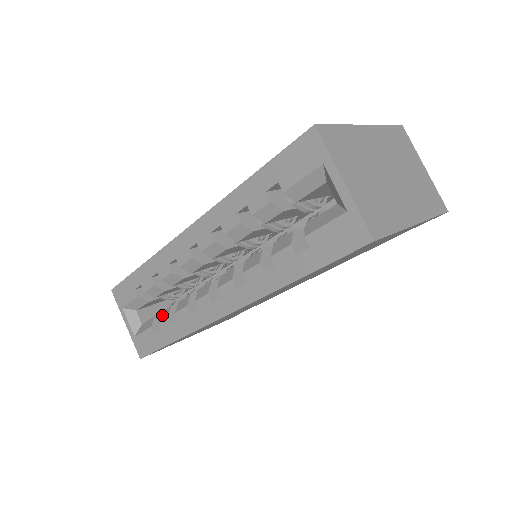
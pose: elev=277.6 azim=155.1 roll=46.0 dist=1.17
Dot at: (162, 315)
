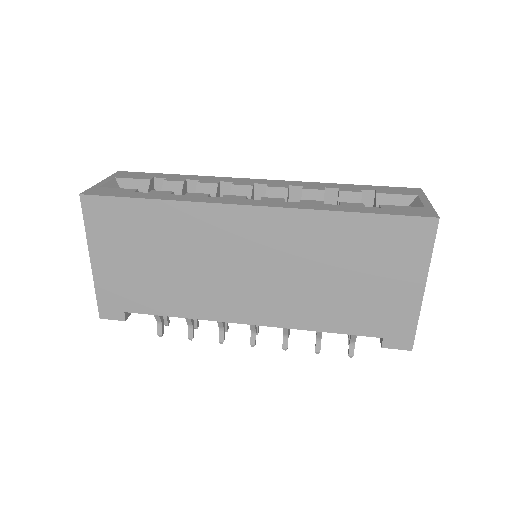
Dot at: occluded
